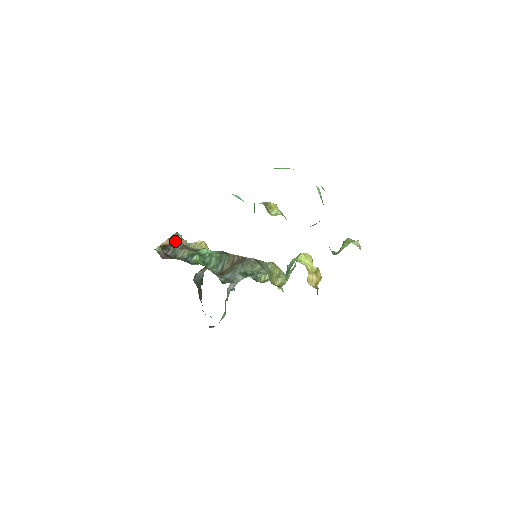
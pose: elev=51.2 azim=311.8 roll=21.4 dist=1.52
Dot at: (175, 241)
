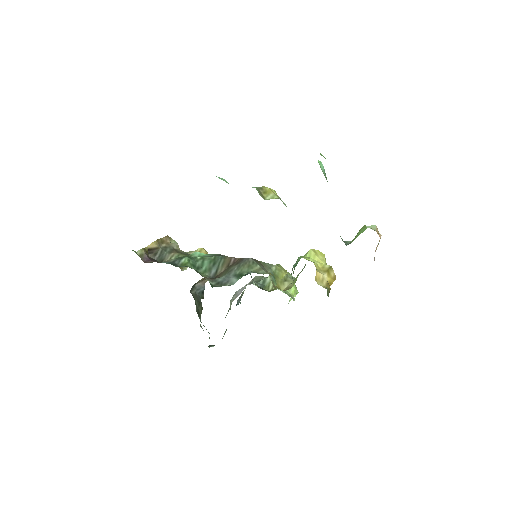
Dot at: (164, 244)
